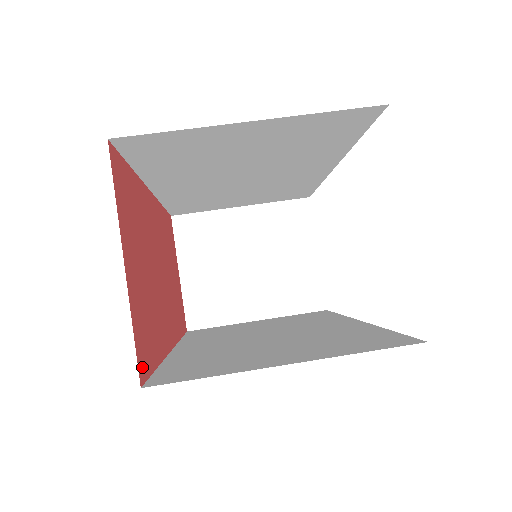
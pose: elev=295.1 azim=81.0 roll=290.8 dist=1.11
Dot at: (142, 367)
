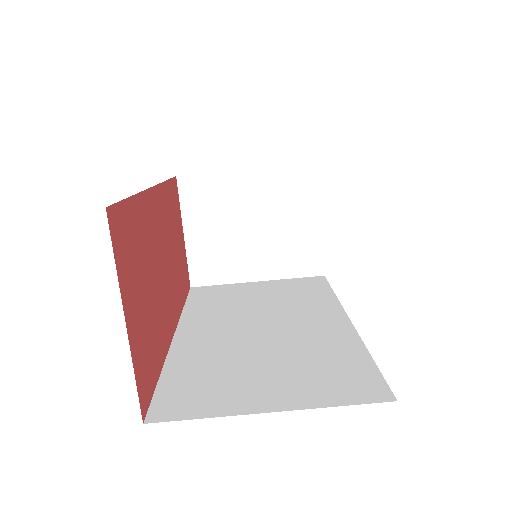
Dot at: (144, 401)
